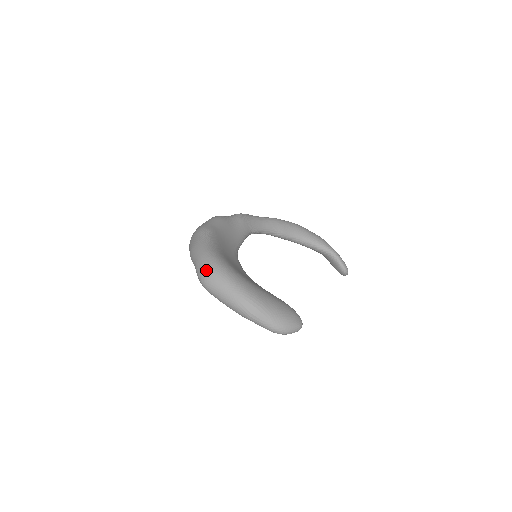
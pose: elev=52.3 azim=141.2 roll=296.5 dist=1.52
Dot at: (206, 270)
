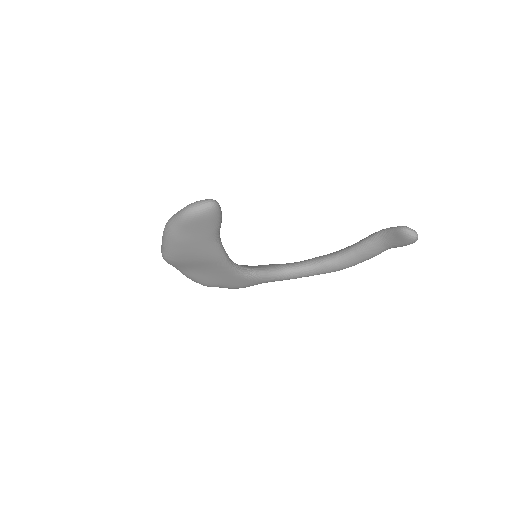
Dot at: occluded
